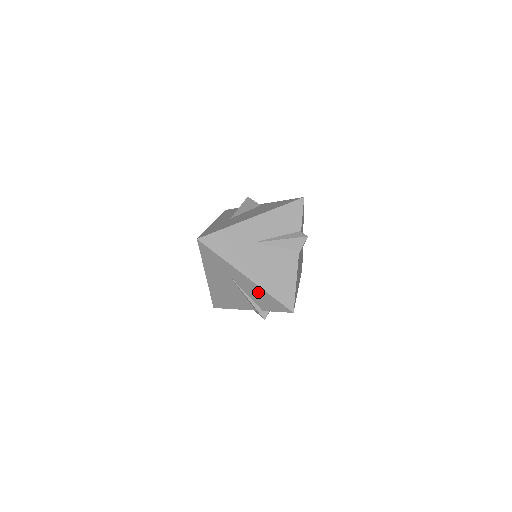
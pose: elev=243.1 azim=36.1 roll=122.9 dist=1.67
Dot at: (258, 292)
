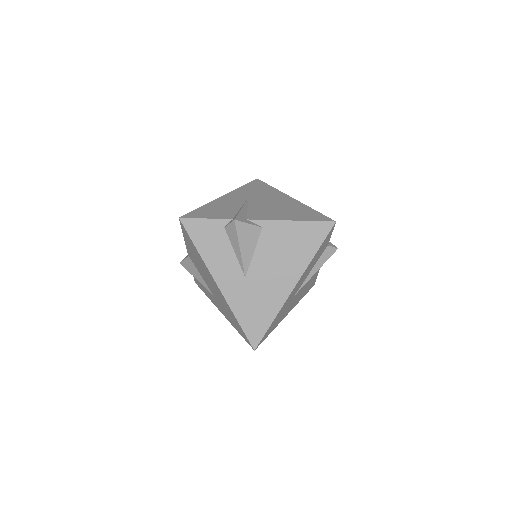
Dot at: occluded
